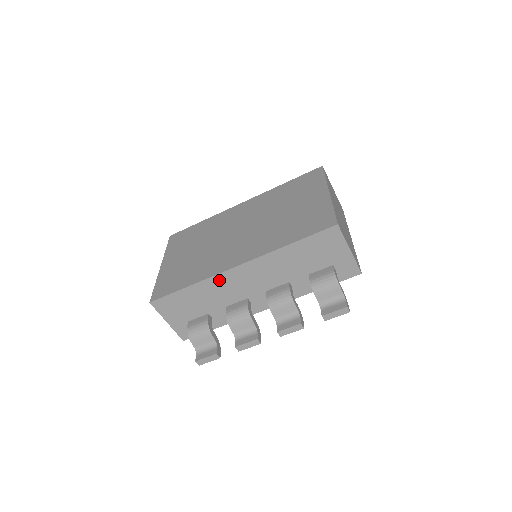
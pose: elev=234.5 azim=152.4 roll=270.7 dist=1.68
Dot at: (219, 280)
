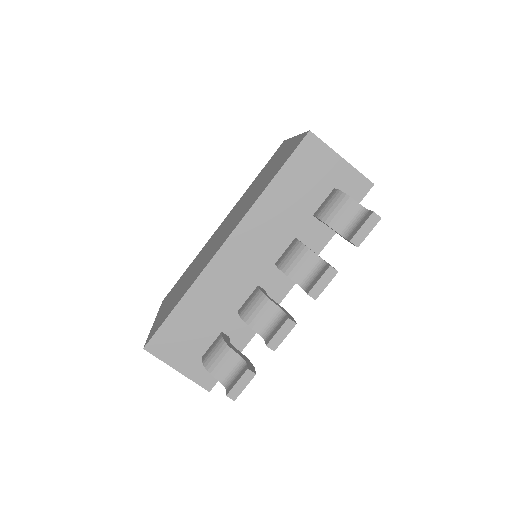
Dot at: (212, 274)
